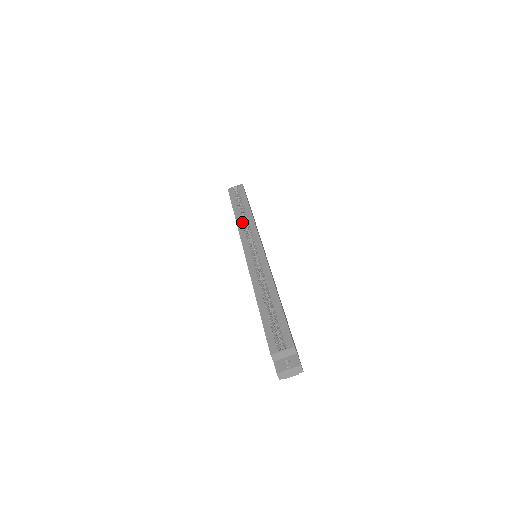
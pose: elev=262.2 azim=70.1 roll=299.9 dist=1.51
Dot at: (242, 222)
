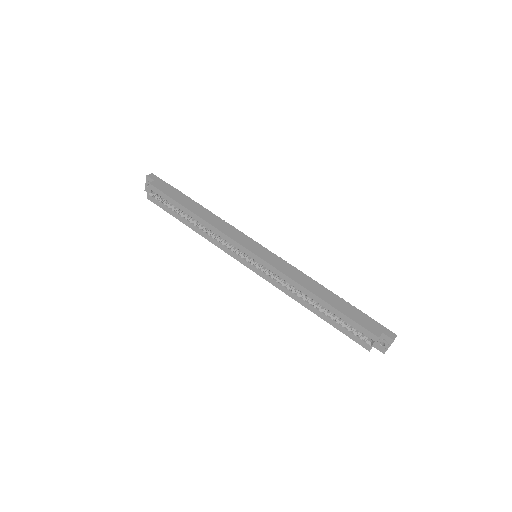
Dot at: (208, 235)
